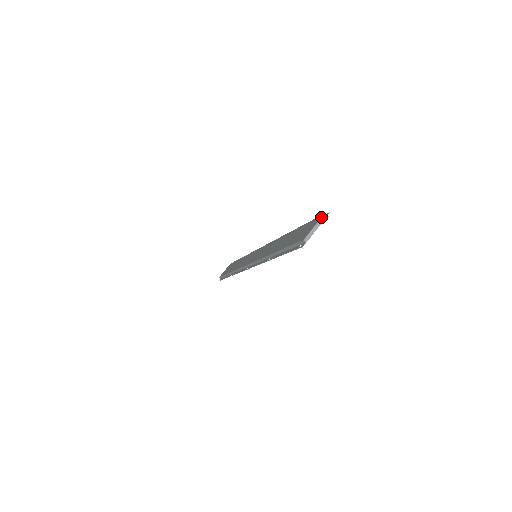
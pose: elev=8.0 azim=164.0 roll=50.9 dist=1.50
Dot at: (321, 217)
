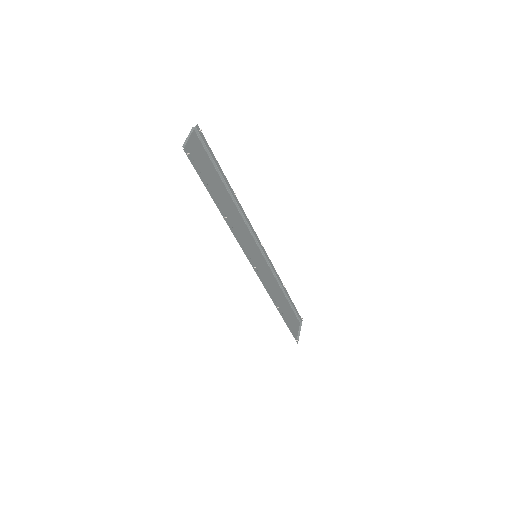
Dot at: (191, 130)
